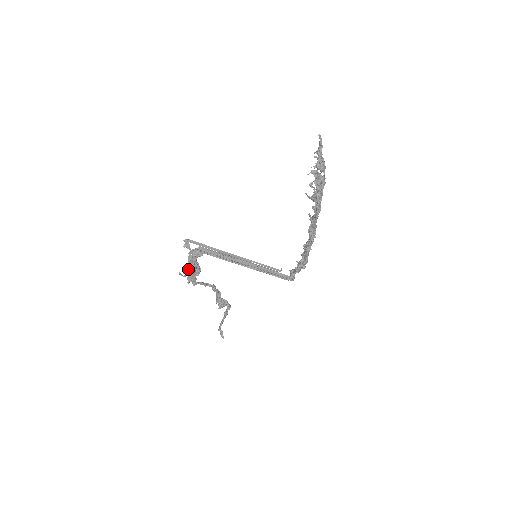
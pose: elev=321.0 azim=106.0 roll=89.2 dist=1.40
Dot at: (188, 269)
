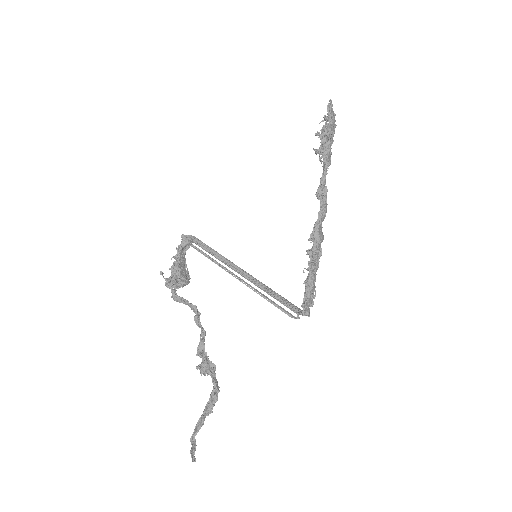
Dot at: occluded
